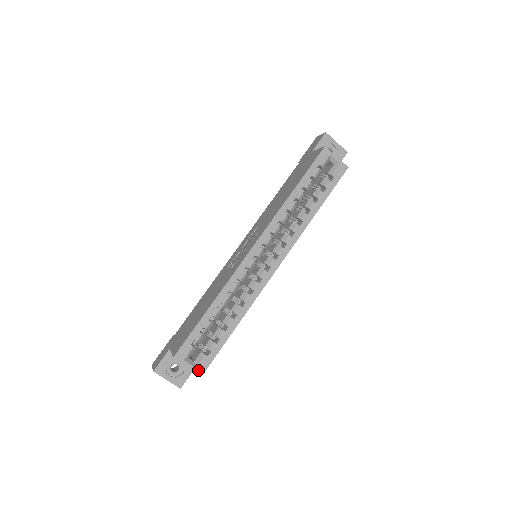
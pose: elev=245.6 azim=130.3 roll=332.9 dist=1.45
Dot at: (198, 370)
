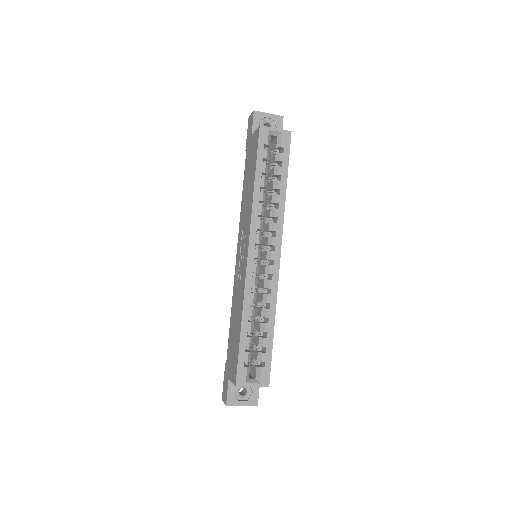
Dot at: (263, 384)
